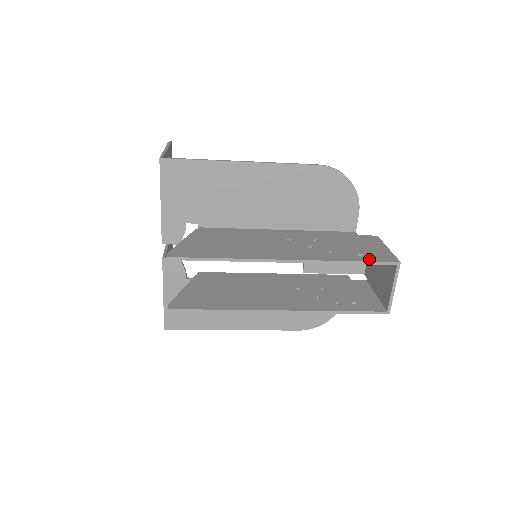
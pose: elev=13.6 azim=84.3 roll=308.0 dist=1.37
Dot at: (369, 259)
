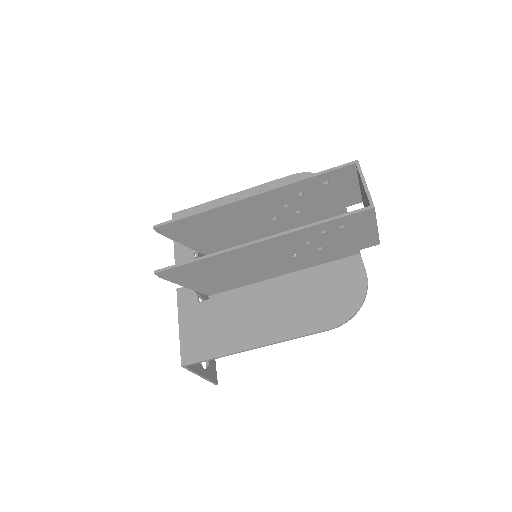
Dot at: (329, 172)
